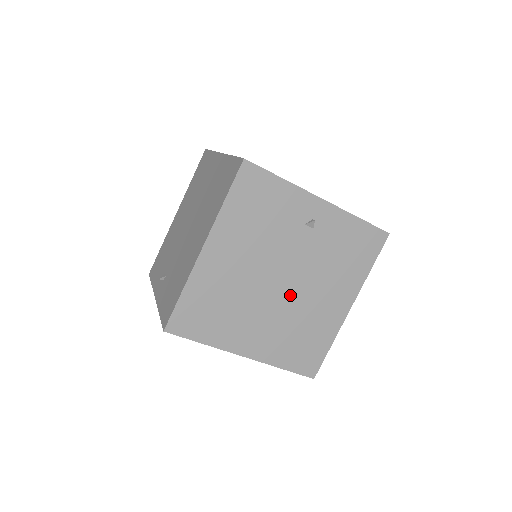
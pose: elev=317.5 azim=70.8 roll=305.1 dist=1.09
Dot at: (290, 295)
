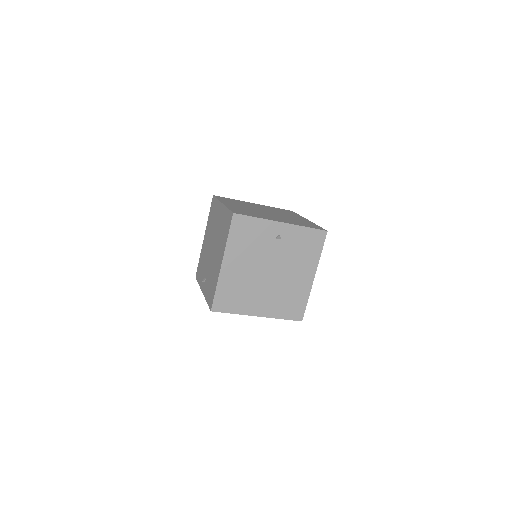
Dot at: (276, 278)
